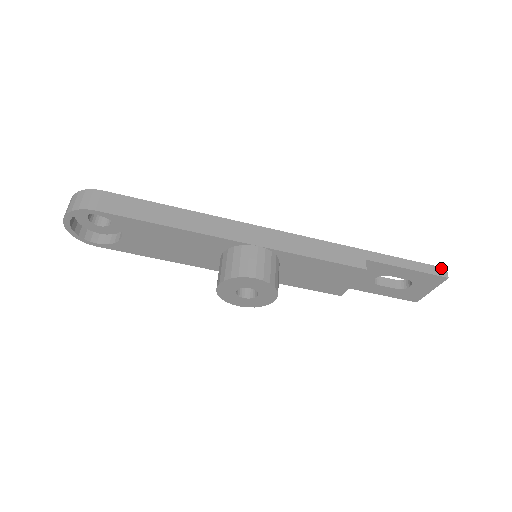
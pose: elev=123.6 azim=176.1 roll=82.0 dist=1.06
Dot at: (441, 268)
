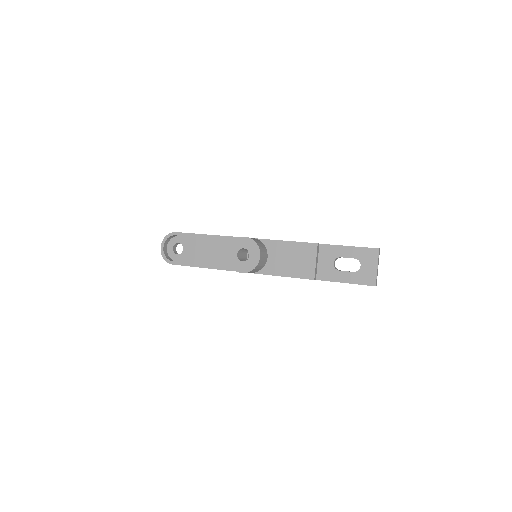
Dot at: occluded
